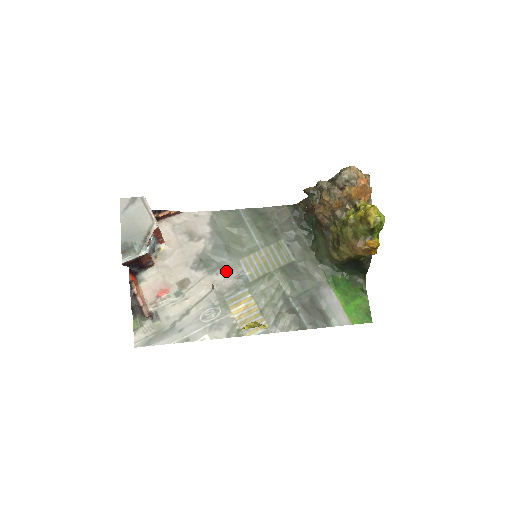
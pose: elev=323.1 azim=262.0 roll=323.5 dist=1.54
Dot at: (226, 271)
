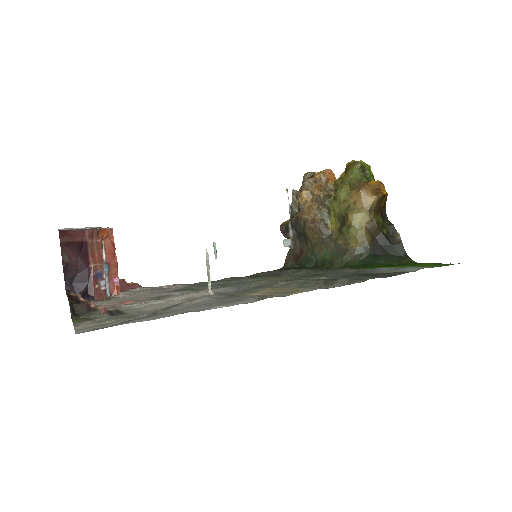
Dot at: (223, 288)
